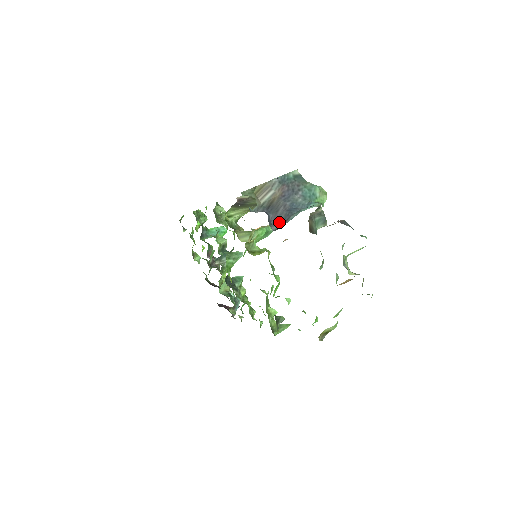
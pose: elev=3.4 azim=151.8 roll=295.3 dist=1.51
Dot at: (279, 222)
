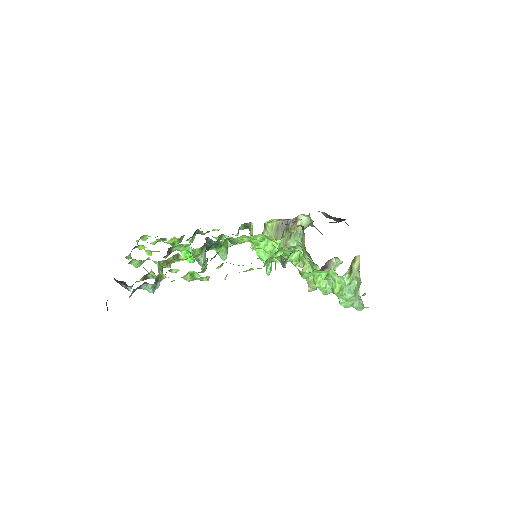
Dot at: occluded
